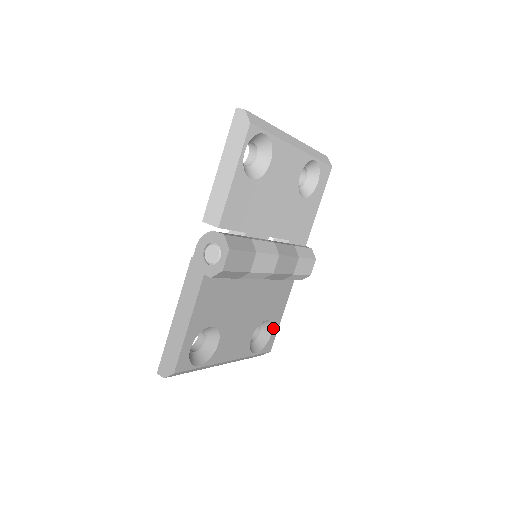
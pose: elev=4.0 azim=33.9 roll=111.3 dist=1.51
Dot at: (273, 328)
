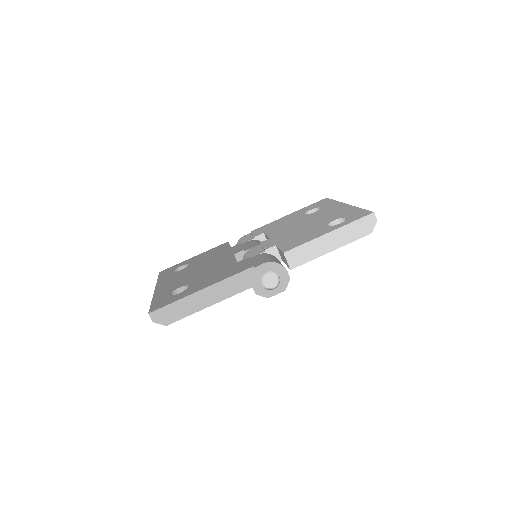
Dot at: occluded
